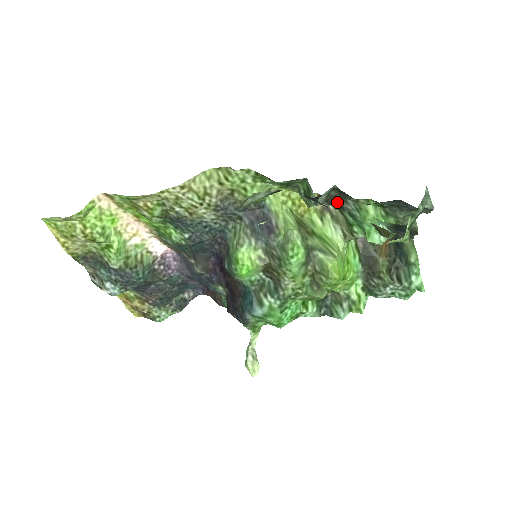
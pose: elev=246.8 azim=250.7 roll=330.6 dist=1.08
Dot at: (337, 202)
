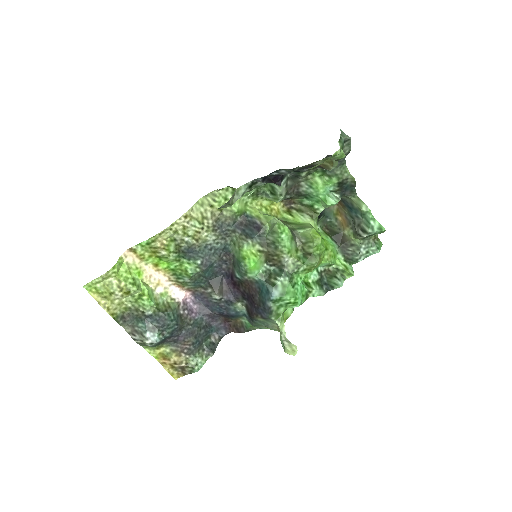
Dot at: (295, 191)
